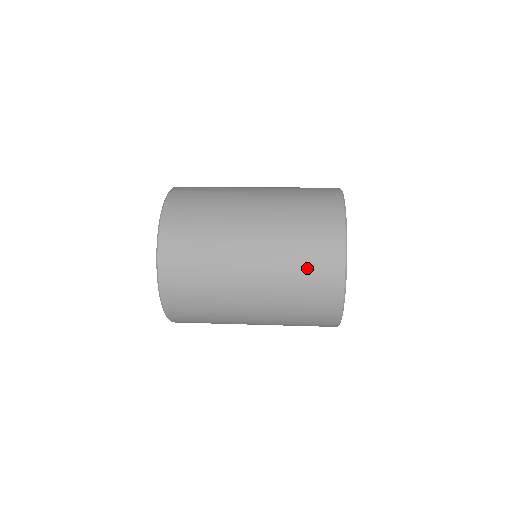
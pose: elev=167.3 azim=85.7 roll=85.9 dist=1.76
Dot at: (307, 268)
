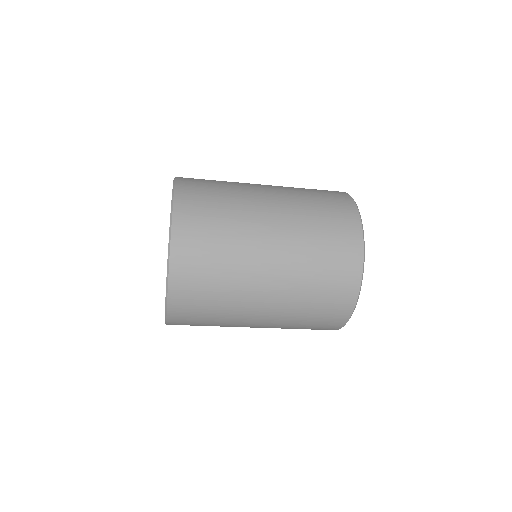
Dot at: (328, 243)
